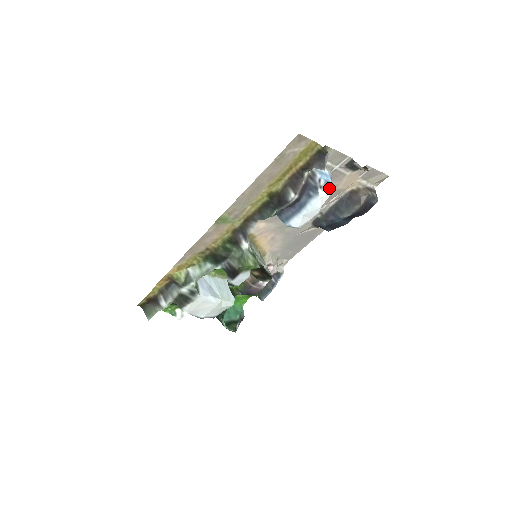
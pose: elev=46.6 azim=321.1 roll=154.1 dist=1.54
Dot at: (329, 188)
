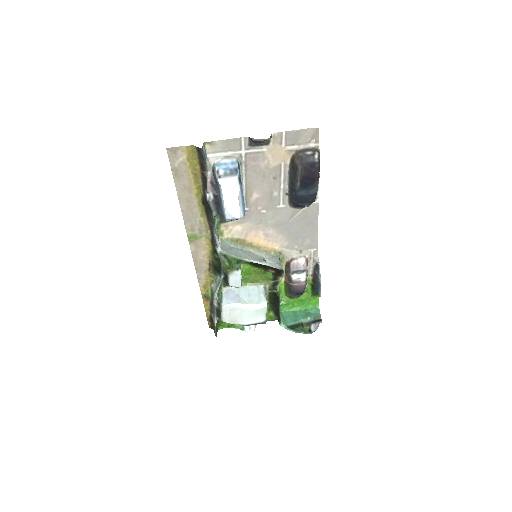
Dot at: (232, 173)
